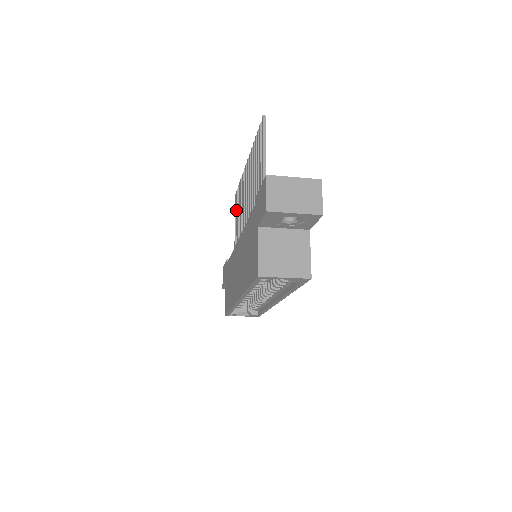
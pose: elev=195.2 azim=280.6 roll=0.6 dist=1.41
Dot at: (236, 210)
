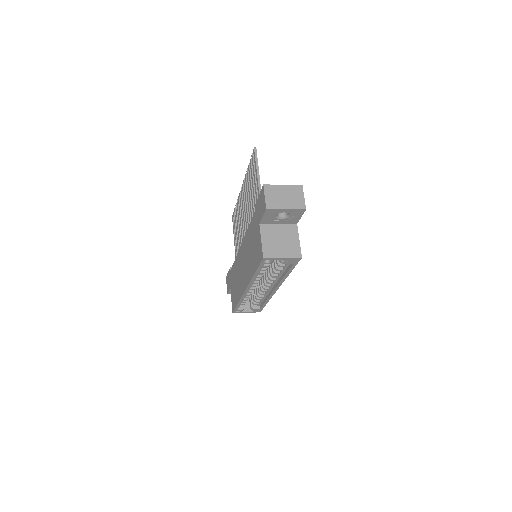
Dot at: (234, 227)
